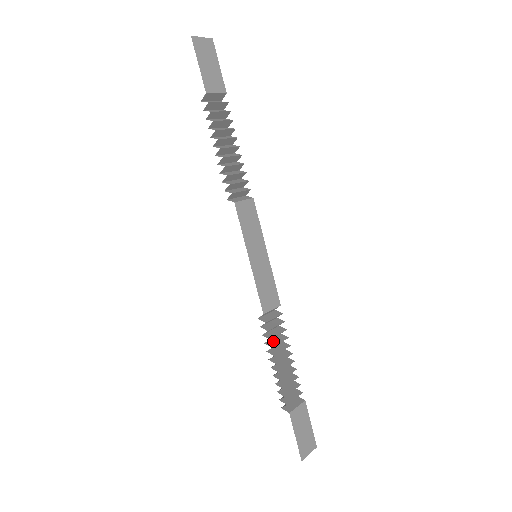
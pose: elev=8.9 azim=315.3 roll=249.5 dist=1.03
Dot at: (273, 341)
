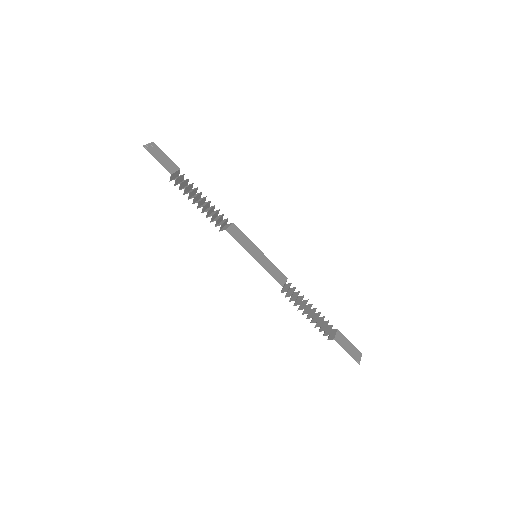
Dot at: (297, 302)
